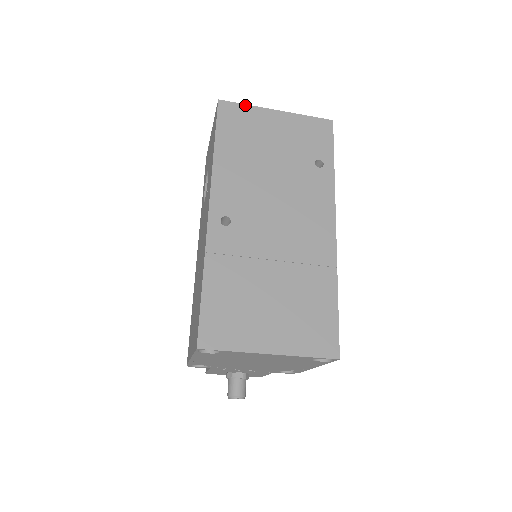
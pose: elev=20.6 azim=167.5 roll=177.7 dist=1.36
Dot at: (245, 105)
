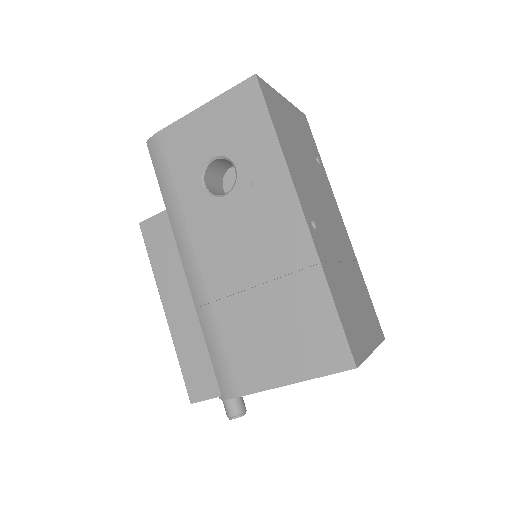
Dot at: (270, 86)
